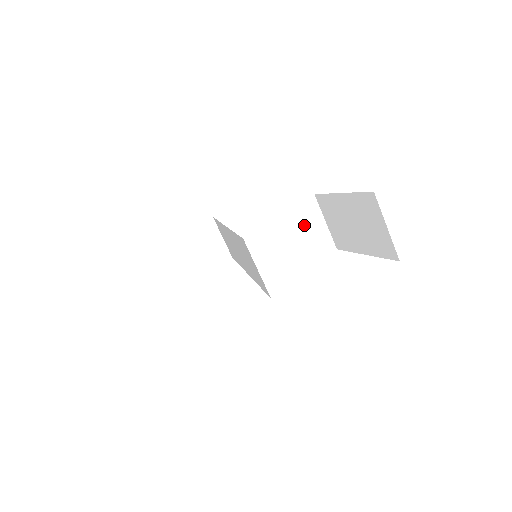
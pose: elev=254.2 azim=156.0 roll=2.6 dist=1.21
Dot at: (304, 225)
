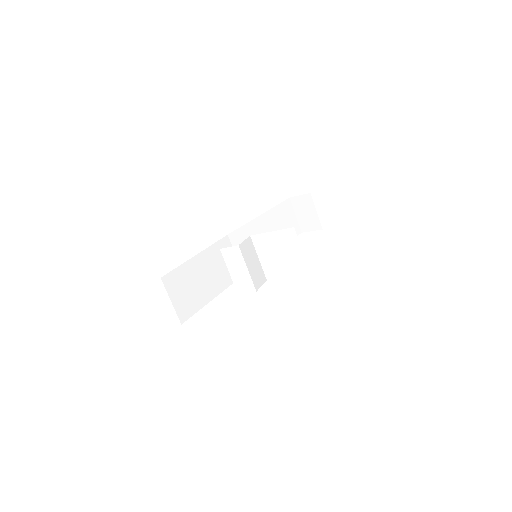
Dot at: (285, 248)
